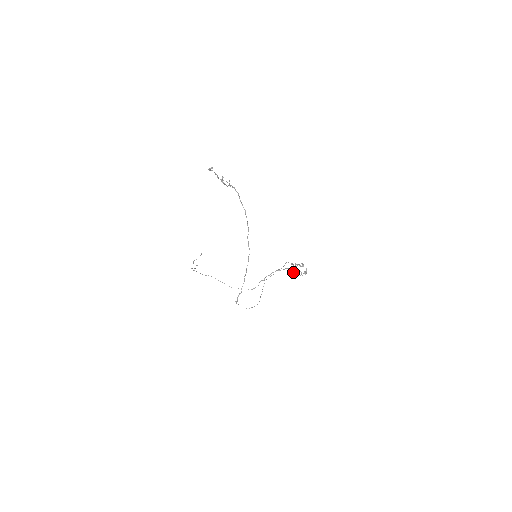
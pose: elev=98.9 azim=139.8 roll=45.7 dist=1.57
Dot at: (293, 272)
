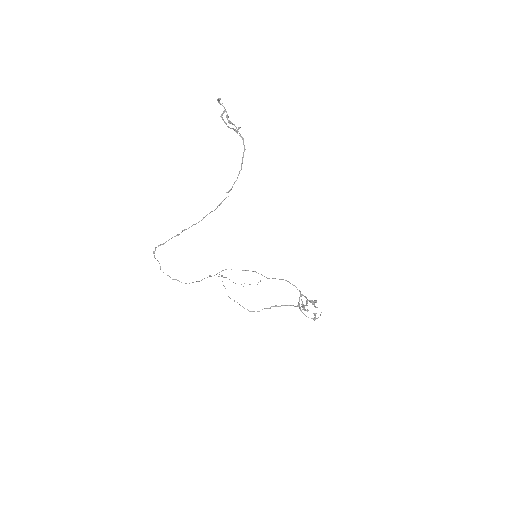
Dot at: (299, 306)
